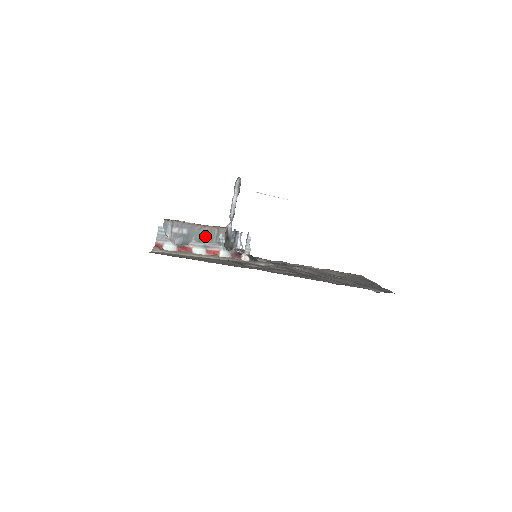
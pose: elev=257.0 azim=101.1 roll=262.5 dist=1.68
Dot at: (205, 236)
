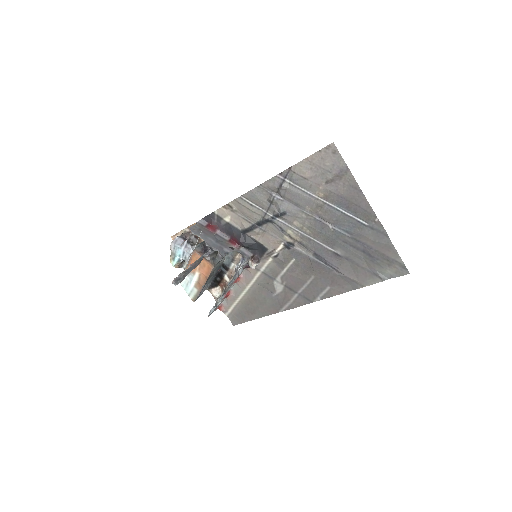
Dot at: occluded
